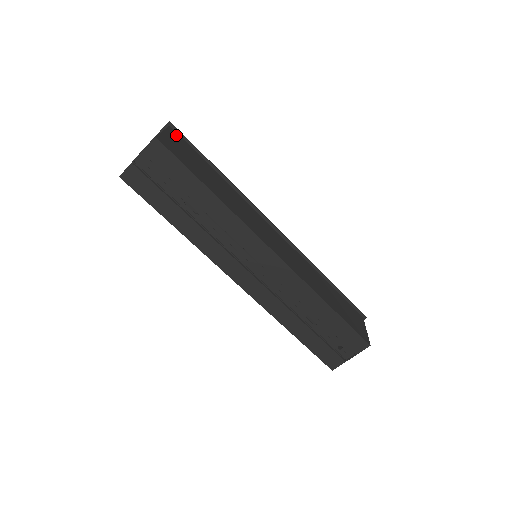
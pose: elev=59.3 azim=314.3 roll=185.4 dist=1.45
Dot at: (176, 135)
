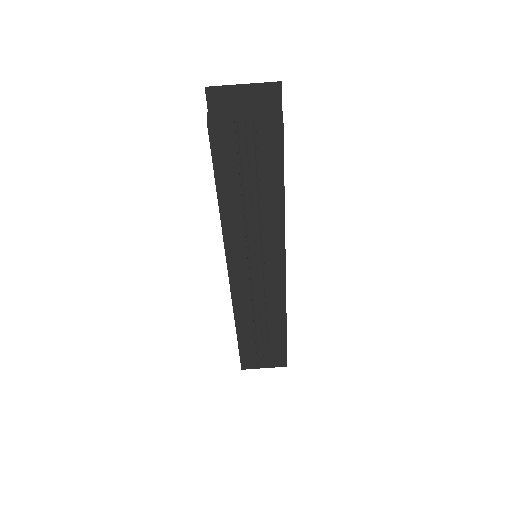
Dot at: occluded
